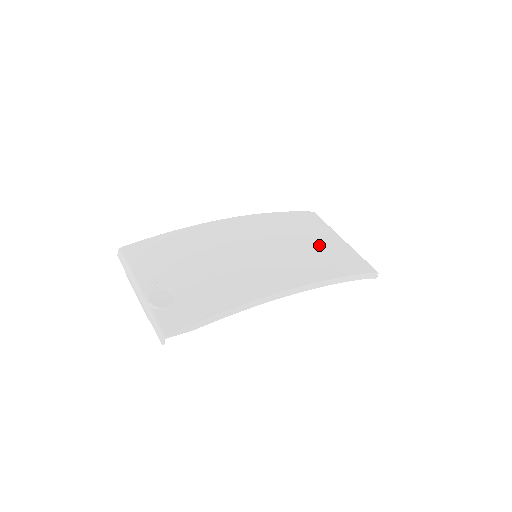
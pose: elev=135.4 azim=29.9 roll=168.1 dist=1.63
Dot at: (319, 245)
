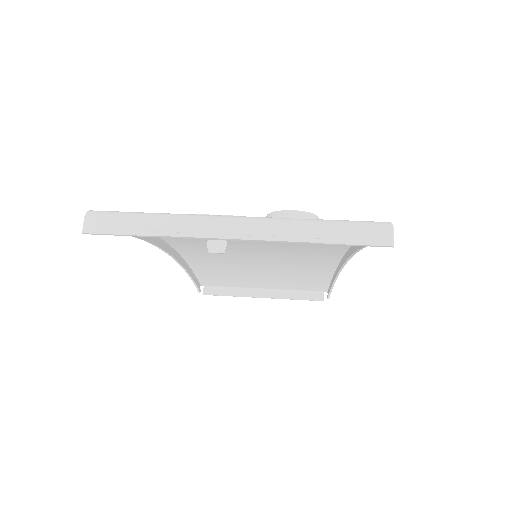
Dot at: occluded
